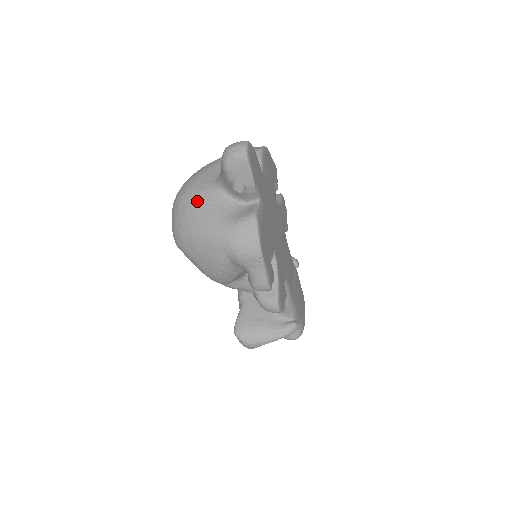
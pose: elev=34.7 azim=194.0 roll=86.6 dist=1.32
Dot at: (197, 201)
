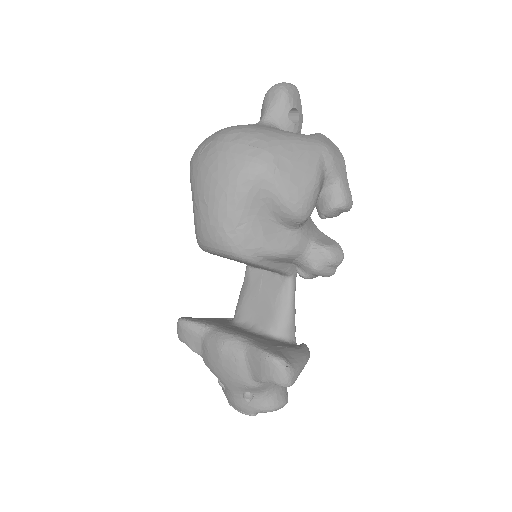
Dot at: (261, 126)
